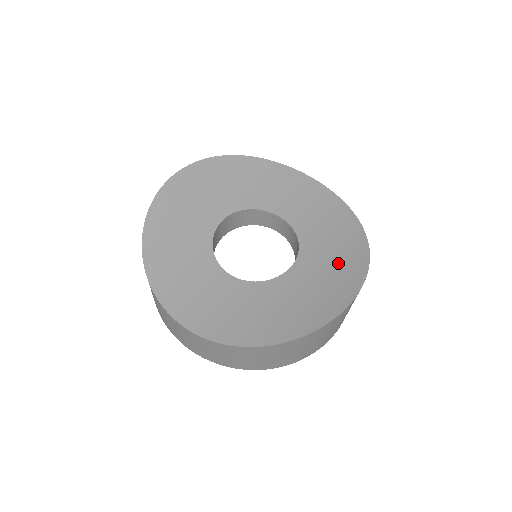
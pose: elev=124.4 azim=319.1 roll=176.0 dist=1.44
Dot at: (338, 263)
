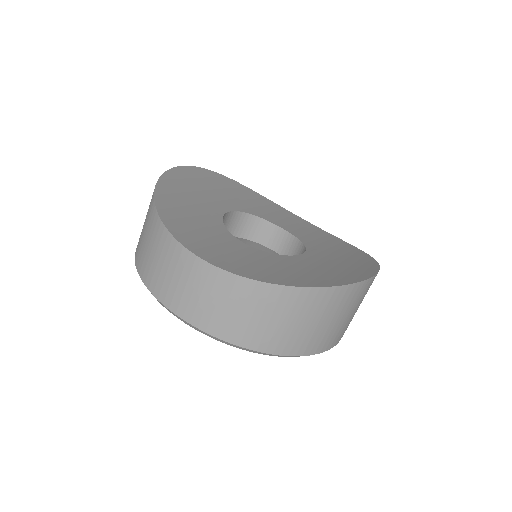
Dot at: (347, 258)
